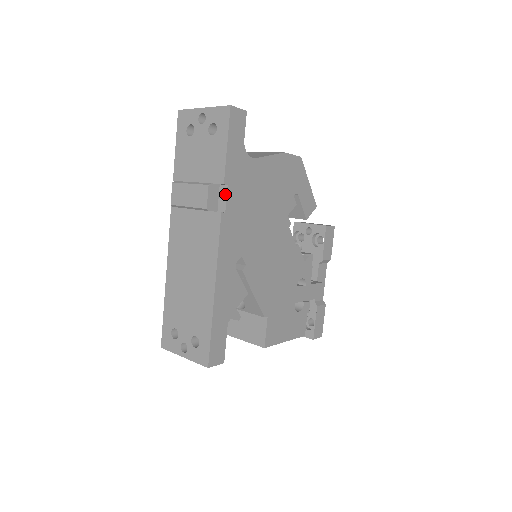
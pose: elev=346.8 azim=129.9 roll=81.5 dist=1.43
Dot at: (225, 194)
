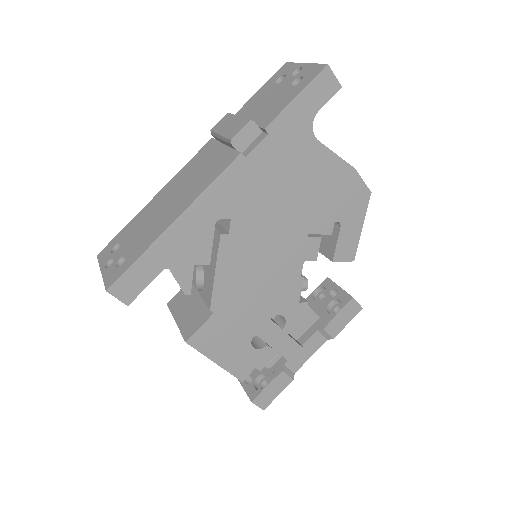
Dot at: (259, 141)
